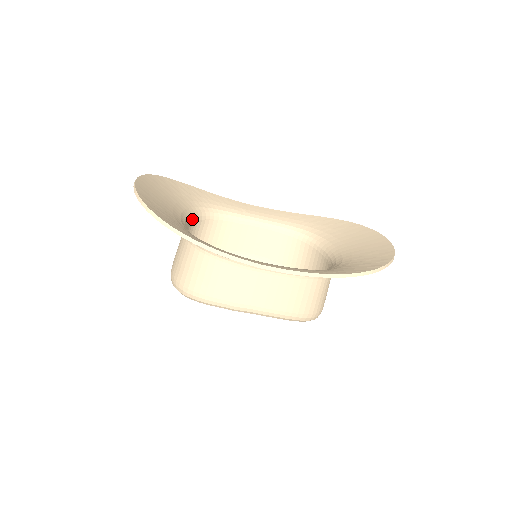
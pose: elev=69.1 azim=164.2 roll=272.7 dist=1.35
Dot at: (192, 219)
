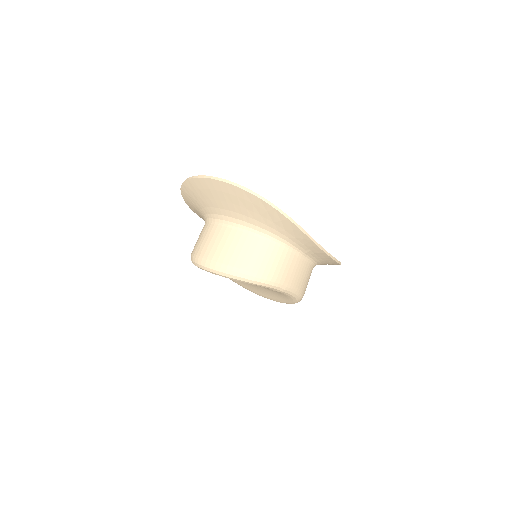
Dot at: (214, 222)
